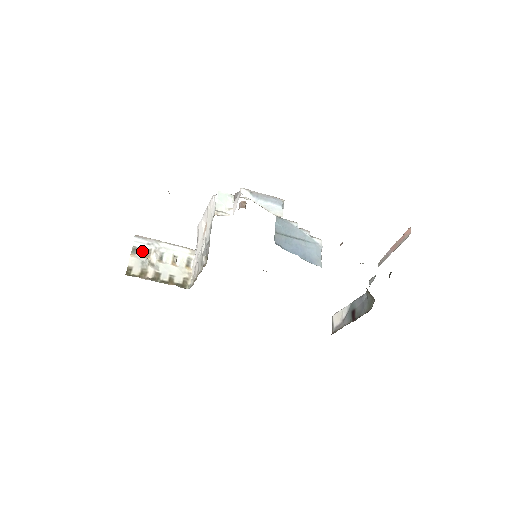
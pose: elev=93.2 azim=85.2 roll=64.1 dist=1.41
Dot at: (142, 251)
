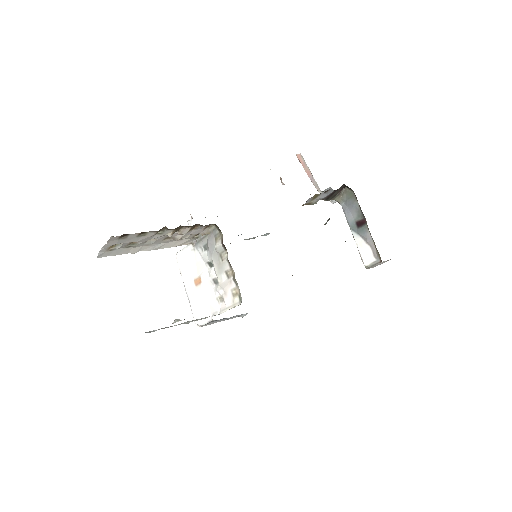
Dot at: occluded
